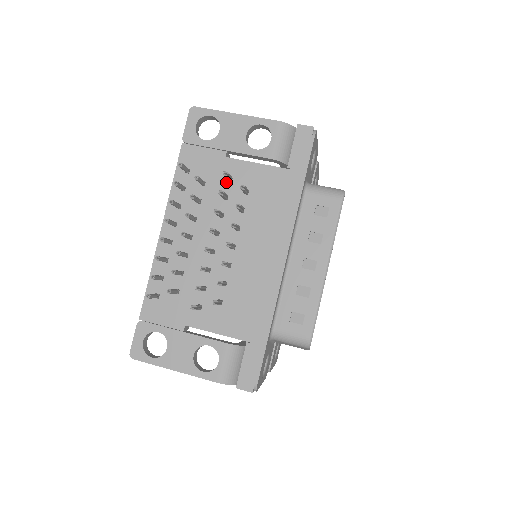
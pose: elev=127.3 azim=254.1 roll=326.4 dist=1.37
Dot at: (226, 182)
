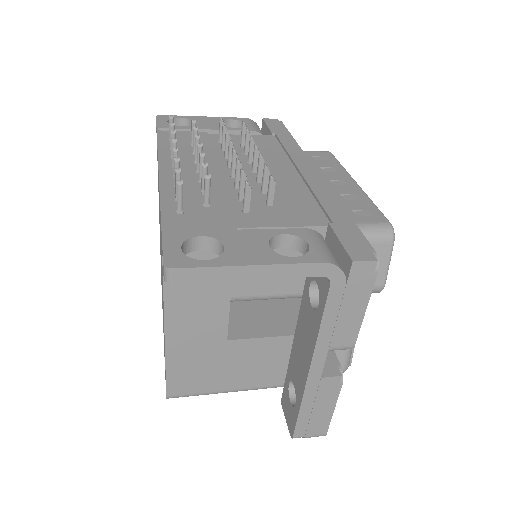
Dot at: (218, 144)
